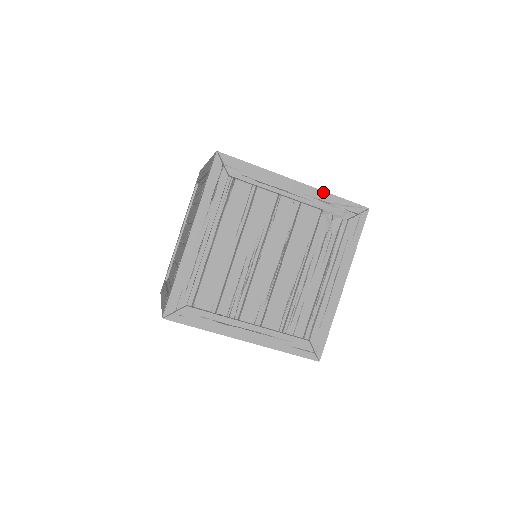
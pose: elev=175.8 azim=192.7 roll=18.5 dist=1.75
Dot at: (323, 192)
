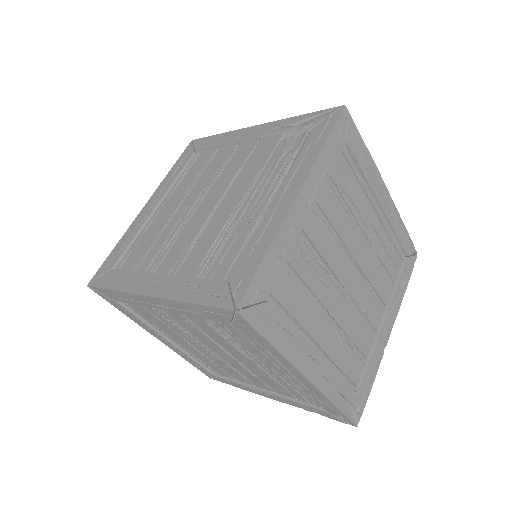
Dot at: (284, 120)
